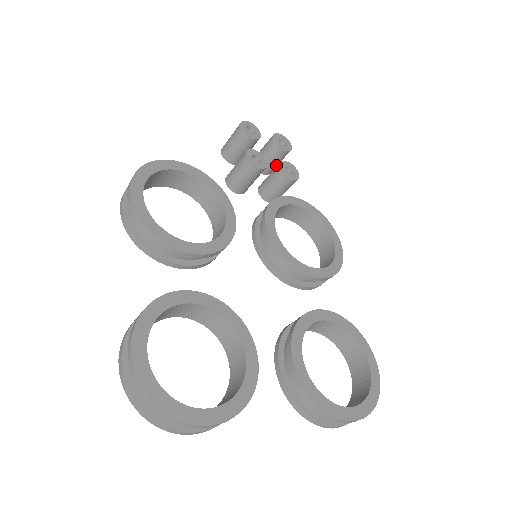
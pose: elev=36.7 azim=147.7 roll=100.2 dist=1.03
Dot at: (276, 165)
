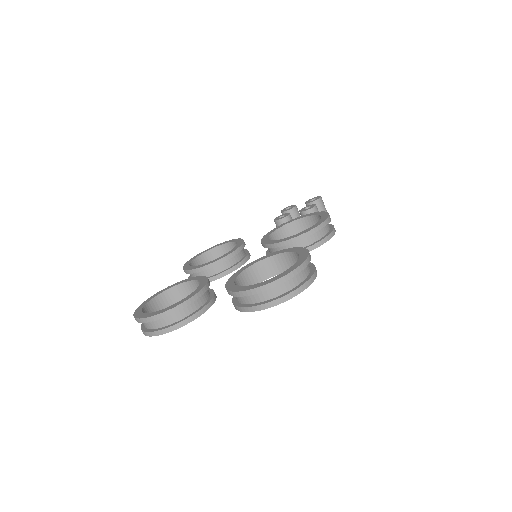
Dot at: occluded
